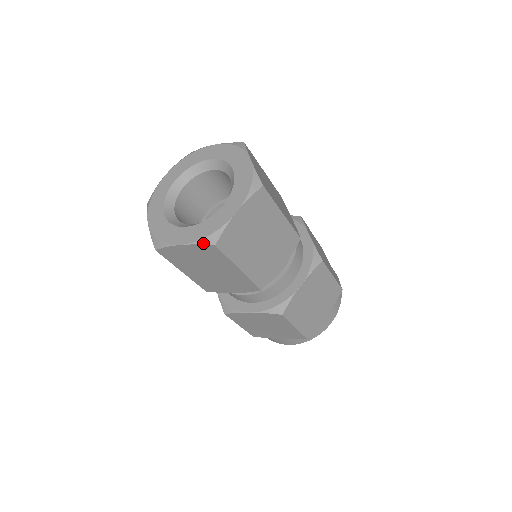
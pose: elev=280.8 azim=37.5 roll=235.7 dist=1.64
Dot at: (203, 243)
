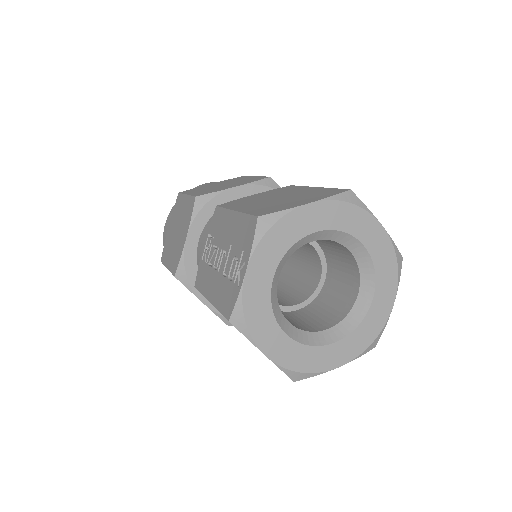
Dot at: occluded
